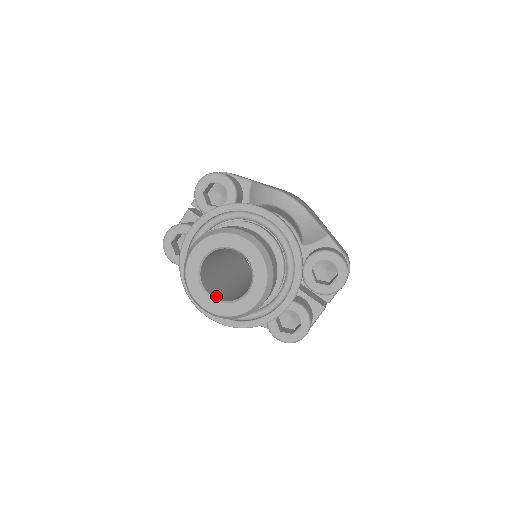
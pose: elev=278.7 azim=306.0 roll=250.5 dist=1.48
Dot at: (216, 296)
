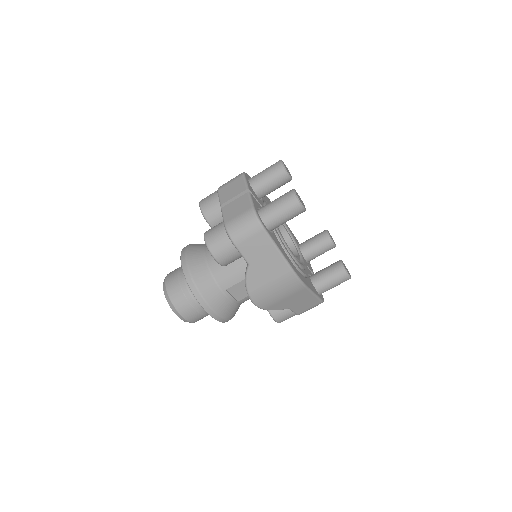
Dot at: occluded
